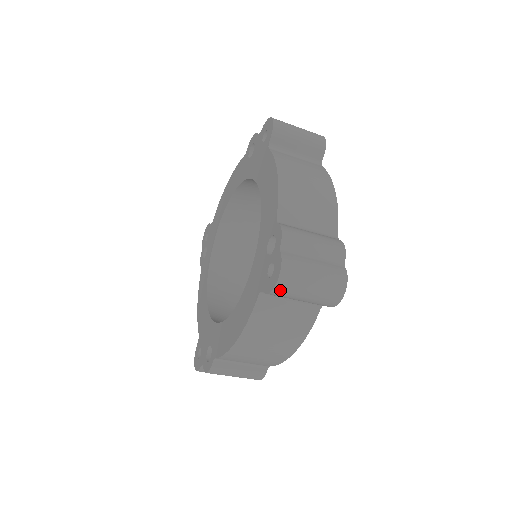
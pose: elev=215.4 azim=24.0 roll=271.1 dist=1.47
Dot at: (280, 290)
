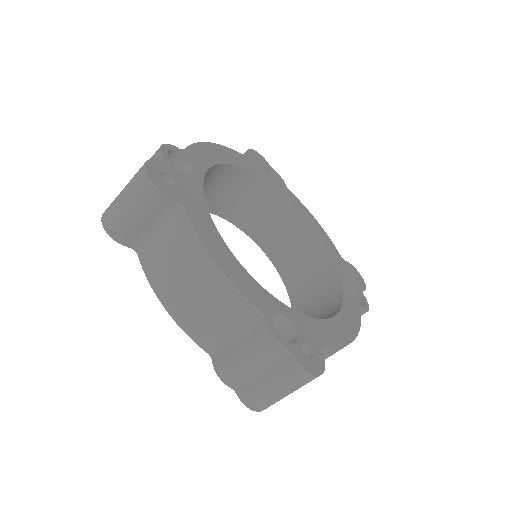
Dot at: occluded
